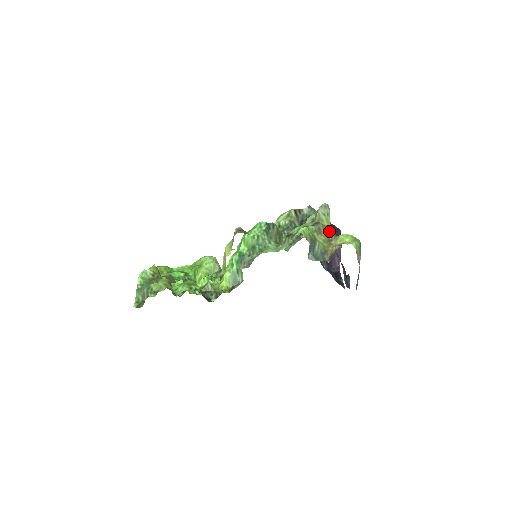
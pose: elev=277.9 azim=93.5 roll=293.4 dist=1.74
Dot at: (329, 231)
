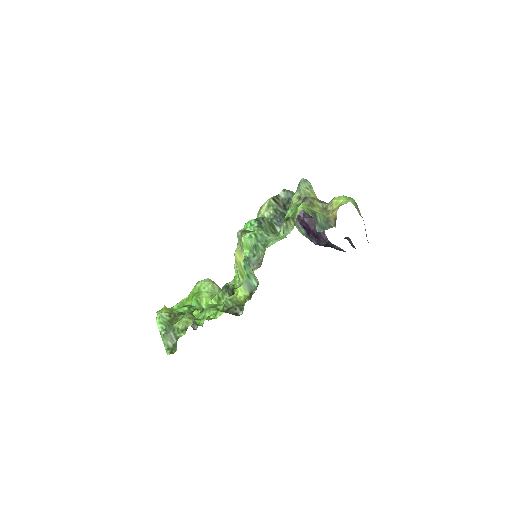
Dot at: (319, 201)
